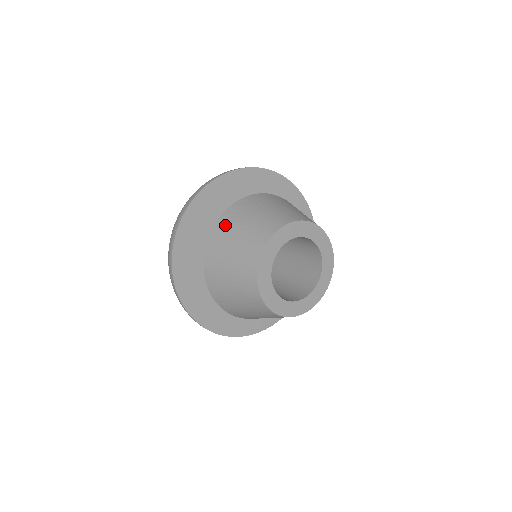
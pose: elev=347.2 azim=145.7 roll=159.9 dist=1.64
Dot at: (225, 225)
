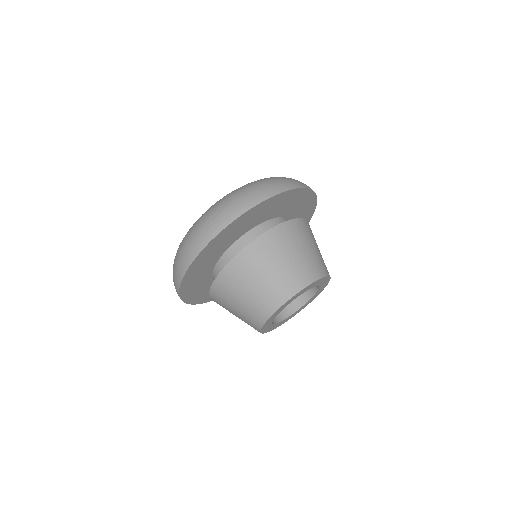
Dot at: (267, 246)
